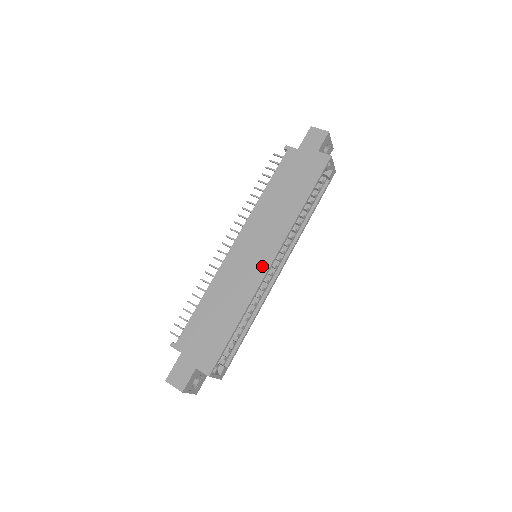
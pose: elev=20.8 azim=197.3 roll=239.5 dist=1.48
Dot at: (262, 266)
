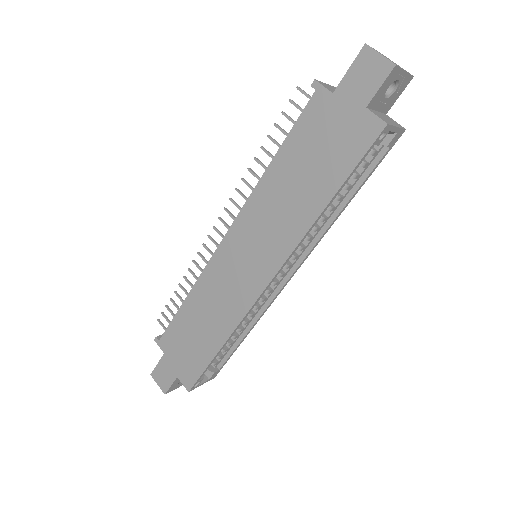
Dot at: (253, 287)
